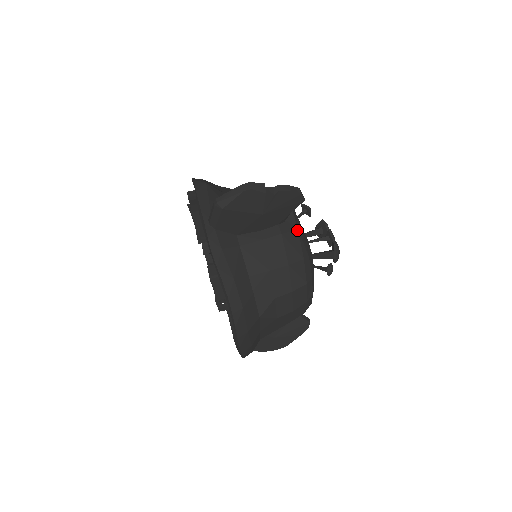
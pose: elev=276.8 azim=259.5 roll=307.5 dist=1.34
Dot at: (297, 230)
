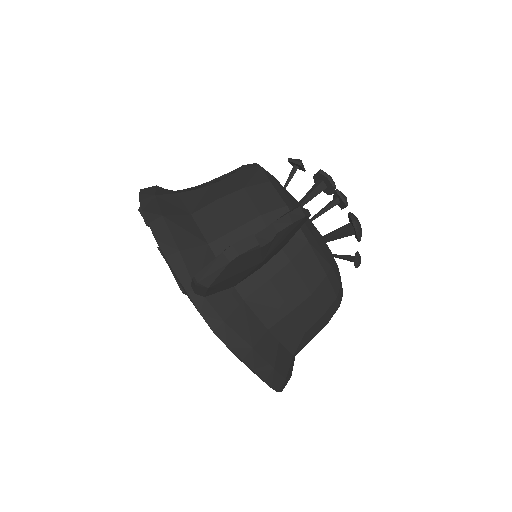
Dot at: (307, 243)
